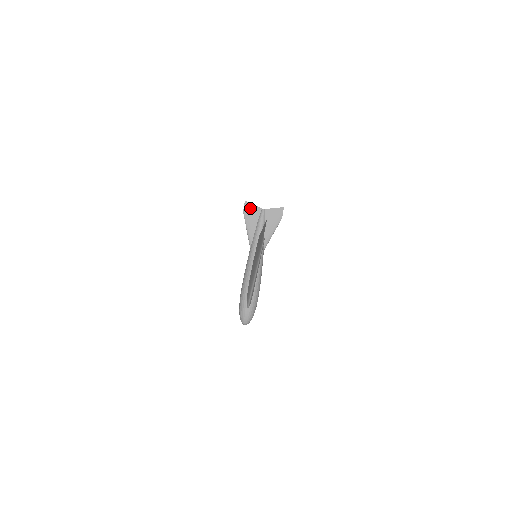
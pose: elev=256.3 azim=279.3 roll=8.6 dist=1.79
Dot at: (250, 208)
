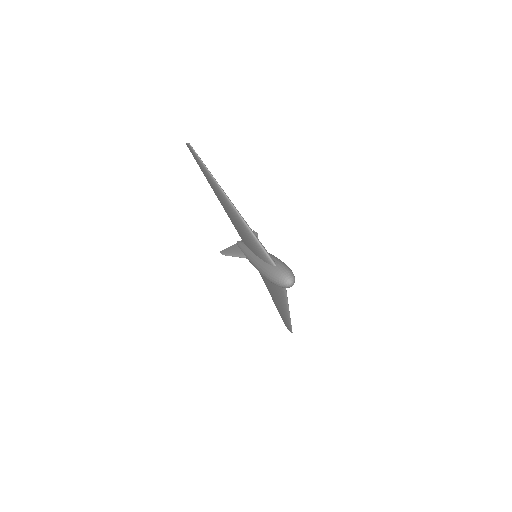
Dot at: (227, 250)
